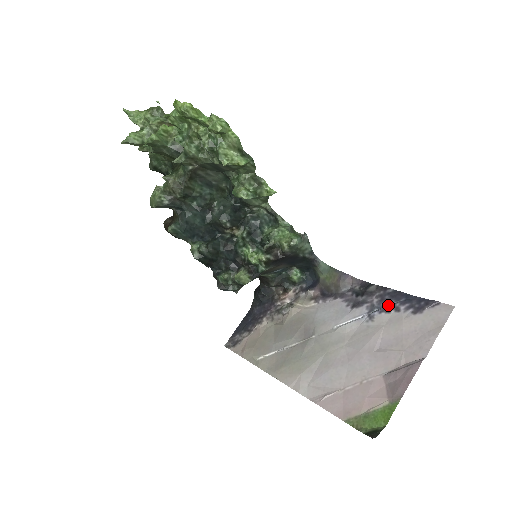
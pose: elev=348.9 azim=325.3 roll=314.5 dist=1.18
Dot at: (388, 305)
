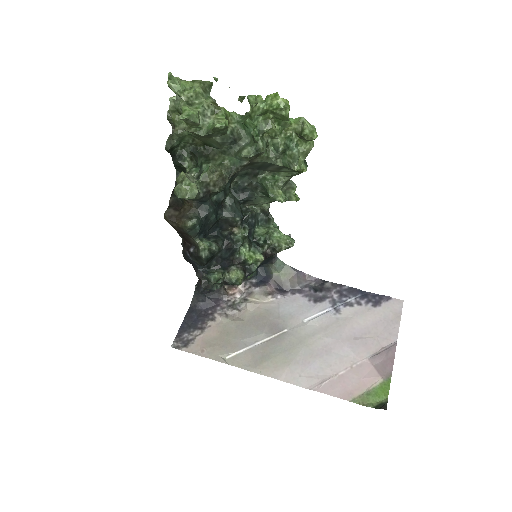
Dot at: (349, 300)
